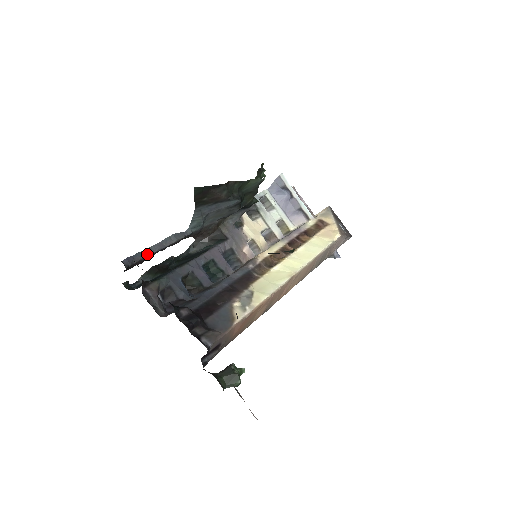
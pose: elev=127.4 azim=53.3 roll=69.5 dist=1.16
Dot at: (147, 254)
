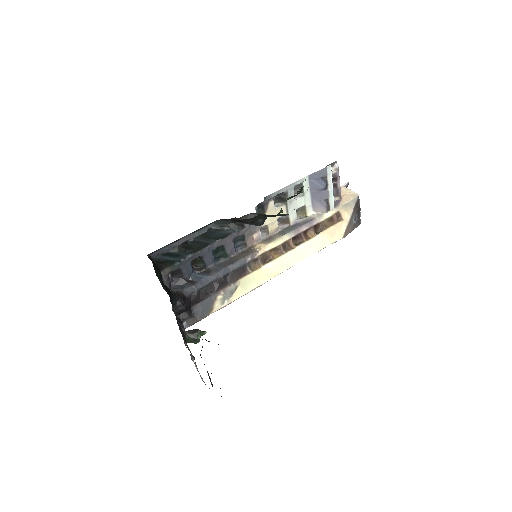
Dot at: (171, 248)
